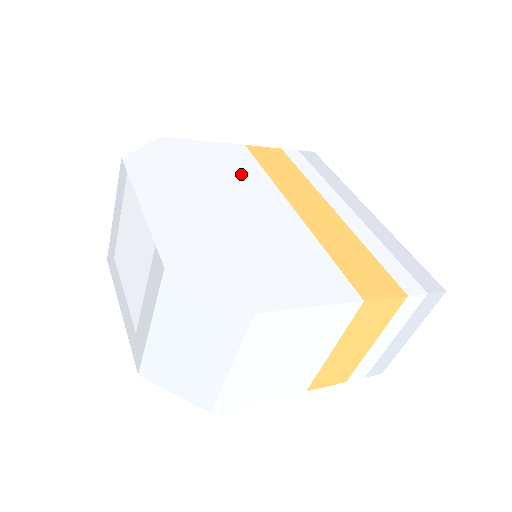
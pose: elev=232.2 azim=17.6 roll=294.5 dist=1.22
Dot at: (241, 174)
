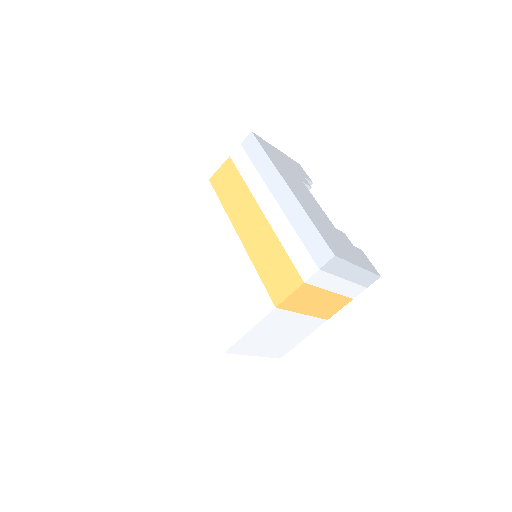
Dot at: (210, 223)
